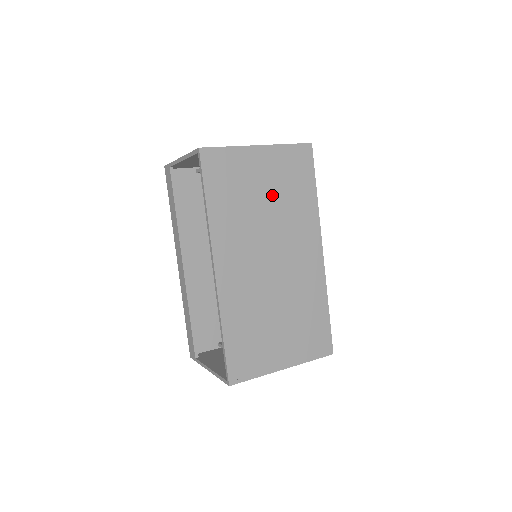
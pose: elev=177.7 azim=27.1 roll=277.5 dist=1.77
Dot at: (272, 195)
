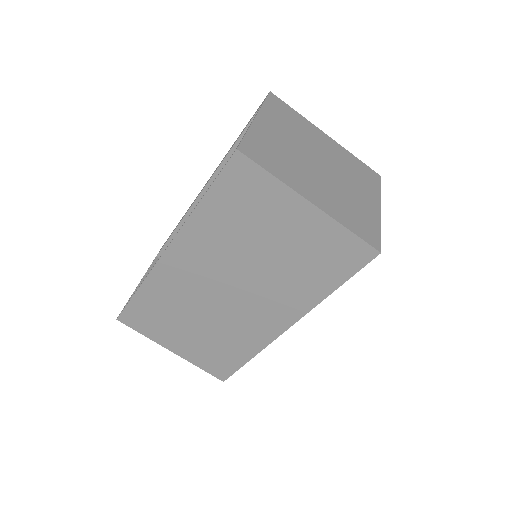
Dot at: (280, 252)
